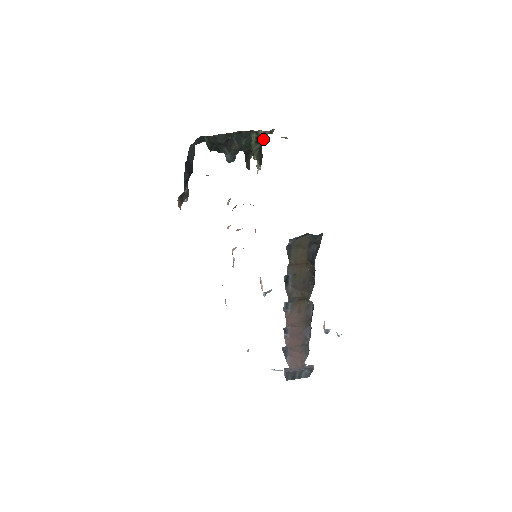
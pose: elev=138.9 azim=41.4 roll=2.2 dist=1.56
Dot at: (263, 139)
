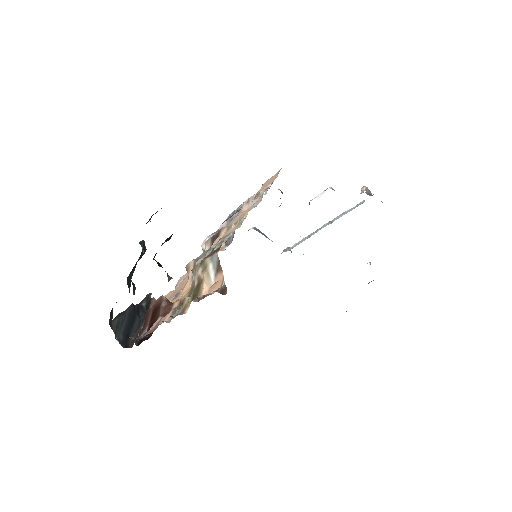
Dot at: occluded
